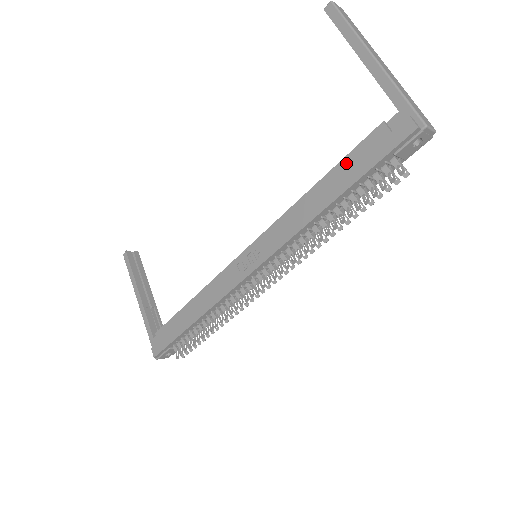
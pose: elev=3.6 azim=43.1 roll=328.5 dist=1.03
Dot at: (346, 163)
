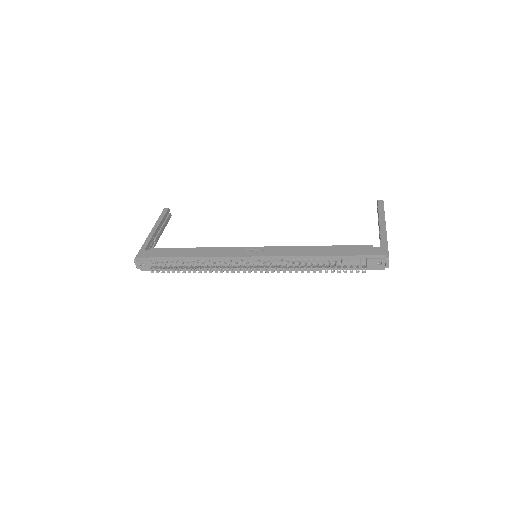
Dot at: (343, 247)
